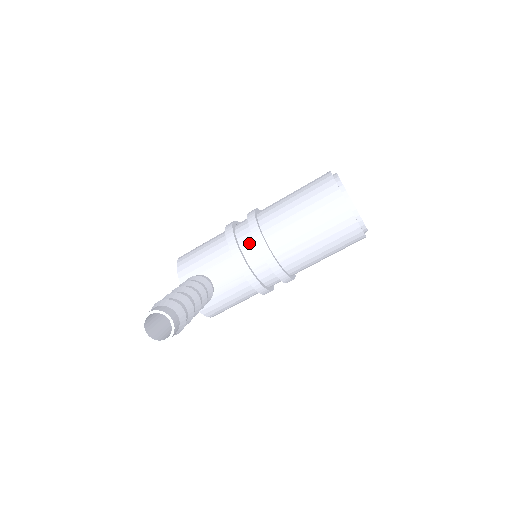
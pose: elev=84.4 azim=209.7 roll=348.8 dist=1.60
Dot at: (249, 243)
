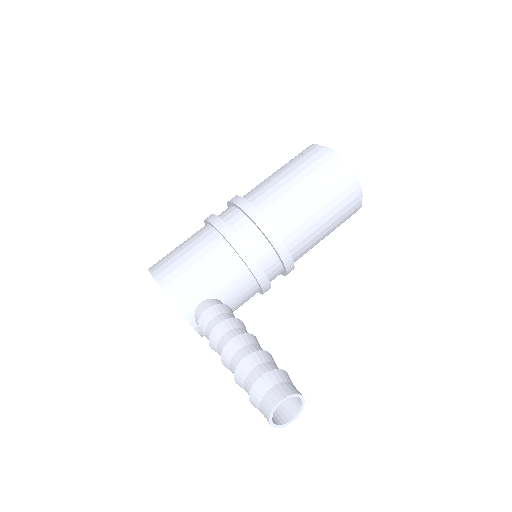
Dot at: (263, 249)
